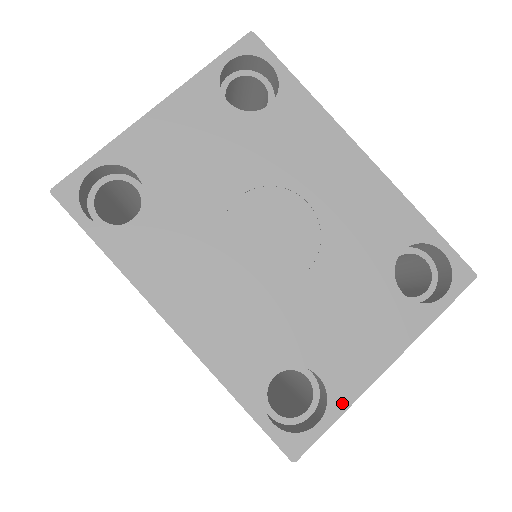
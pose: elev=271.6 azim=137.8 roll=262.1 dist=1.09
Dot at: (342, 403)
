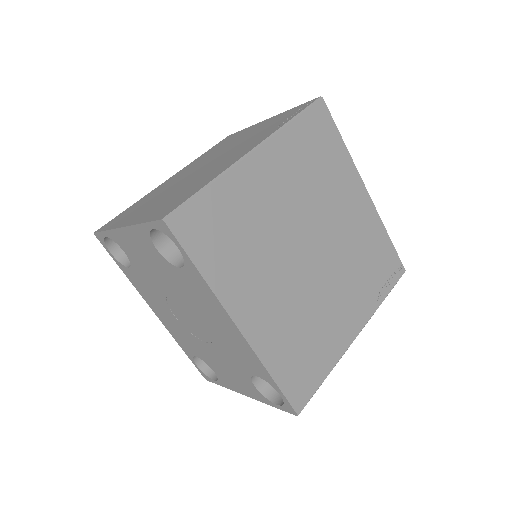
Dot at: (224, 385)
